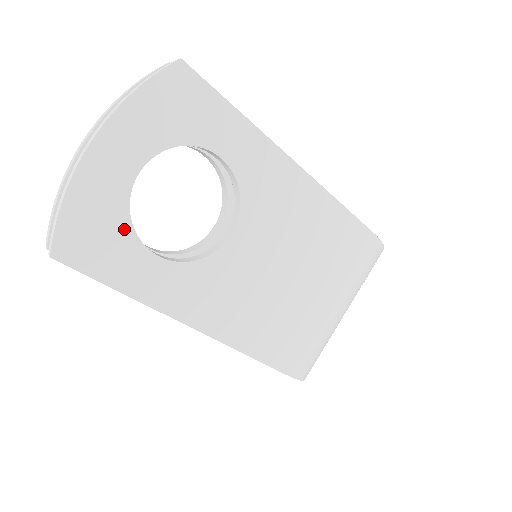
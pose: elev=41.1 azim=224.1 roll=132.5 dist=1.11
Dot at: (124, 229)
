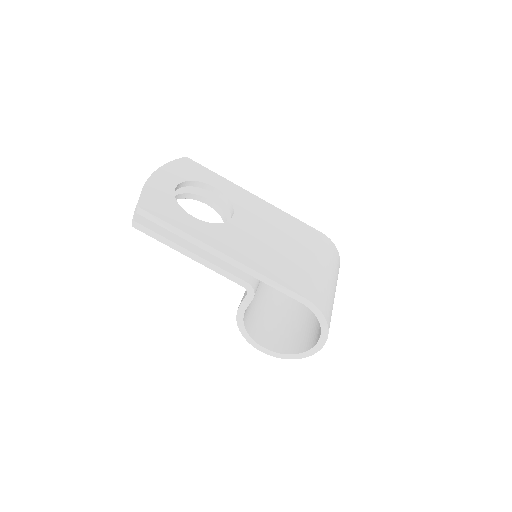
Dot at: (174, 204)
